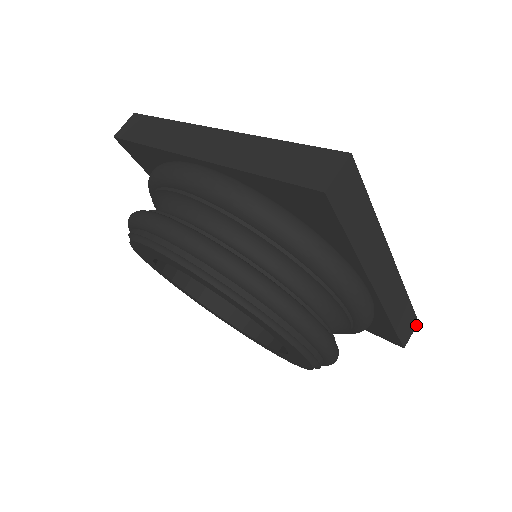
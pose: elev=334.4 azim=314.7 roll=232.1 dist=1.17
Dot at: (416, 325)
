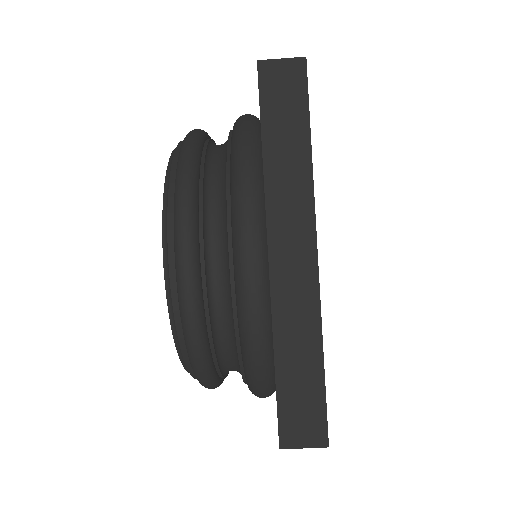
Dot at: (322, 444)
